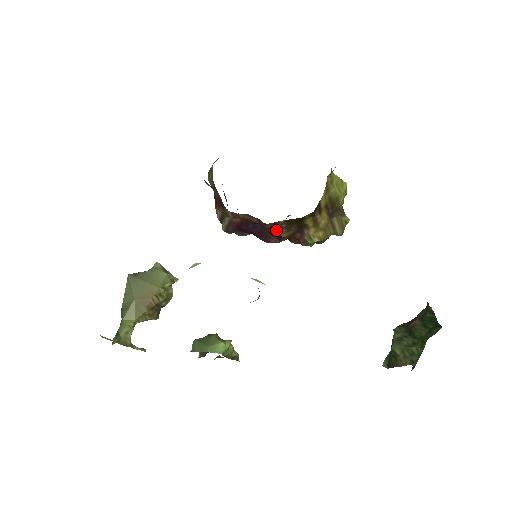
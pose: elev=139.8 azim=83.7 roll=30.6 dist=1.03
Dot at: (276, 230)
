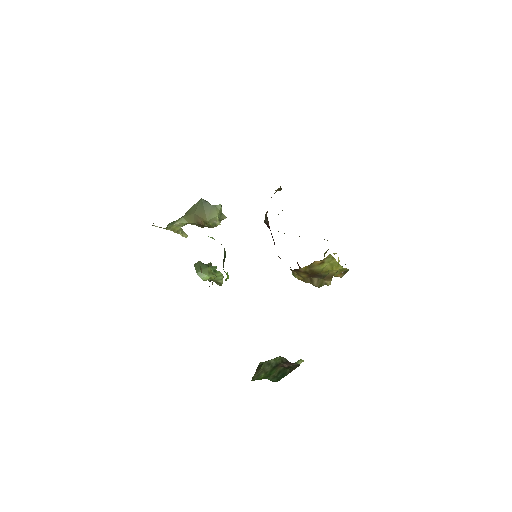
Dot at: occluded
